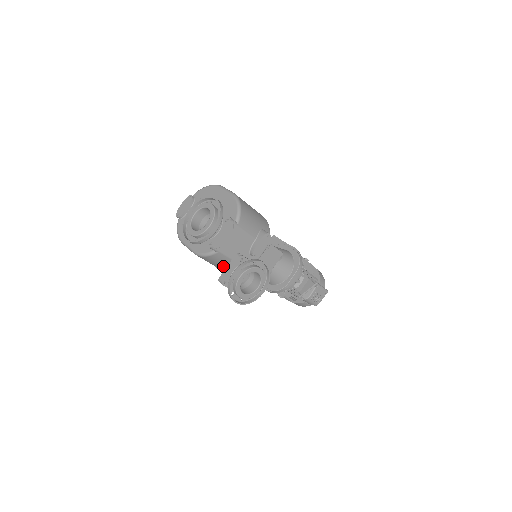
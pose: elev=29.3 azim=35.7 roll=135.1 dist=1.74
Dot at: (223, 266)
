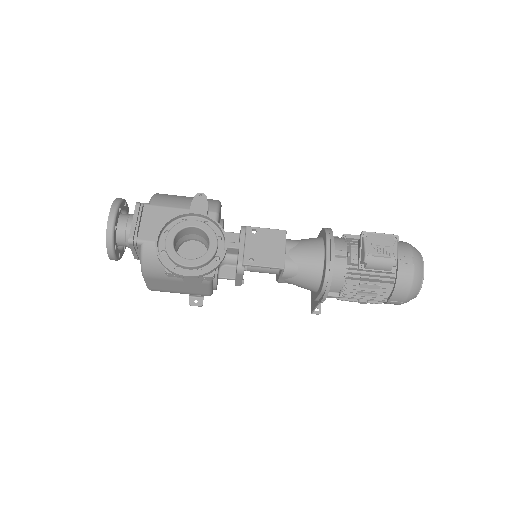
Dot at: occluded
